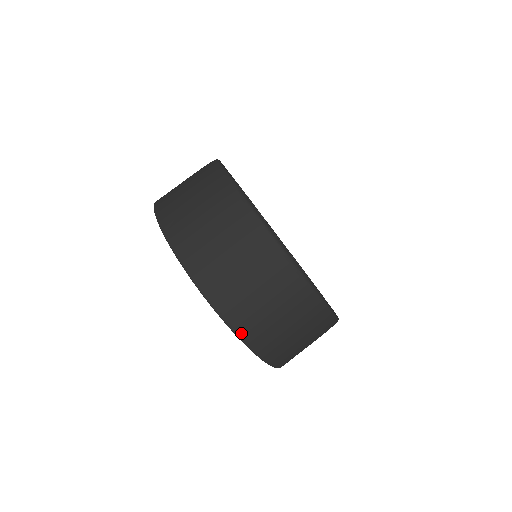
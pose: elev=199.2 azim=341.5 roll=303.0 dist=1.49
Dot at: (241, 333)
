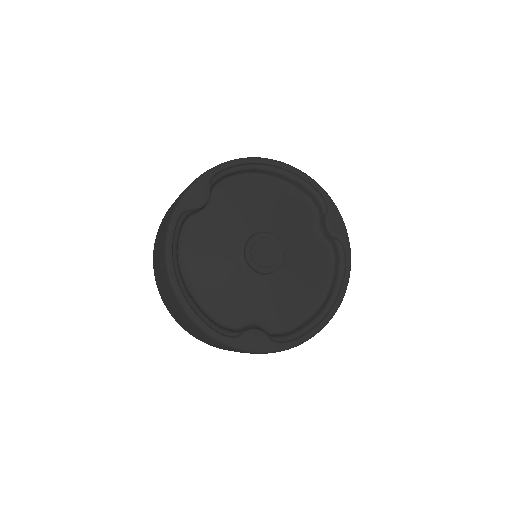
Dot at: (178, 323)
